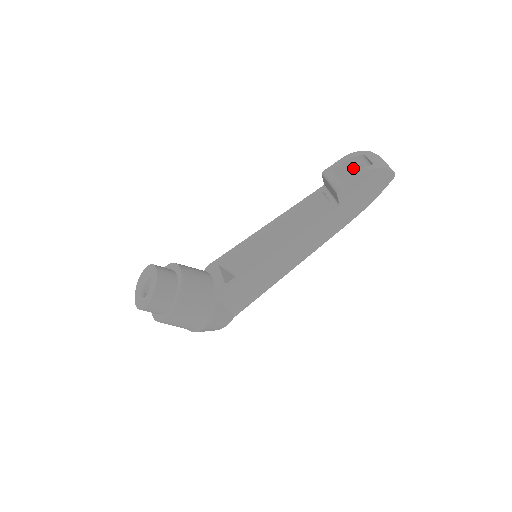
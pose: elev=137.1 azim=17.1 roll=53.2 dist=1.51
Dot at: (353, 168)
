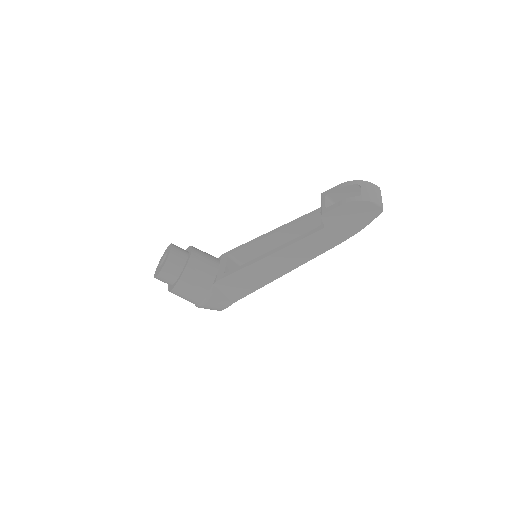
Dot at: (350, 195)
